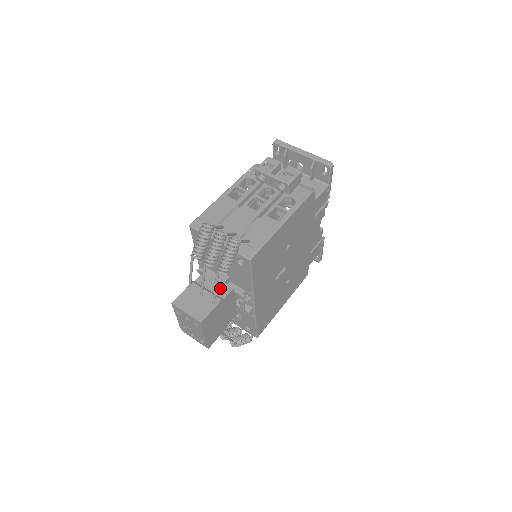
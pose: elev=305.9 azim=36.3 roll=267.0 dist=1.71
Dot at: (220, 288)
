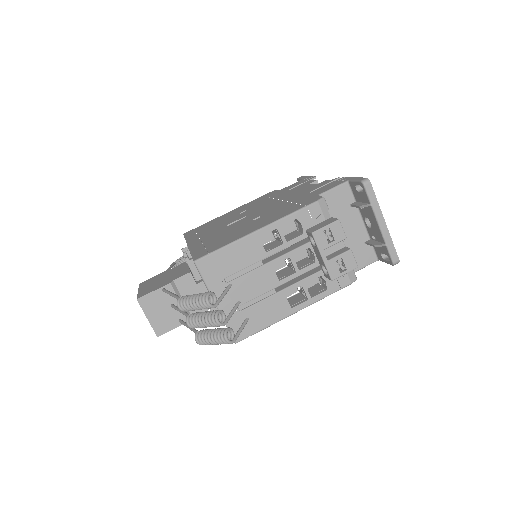
Dot at: occluded
